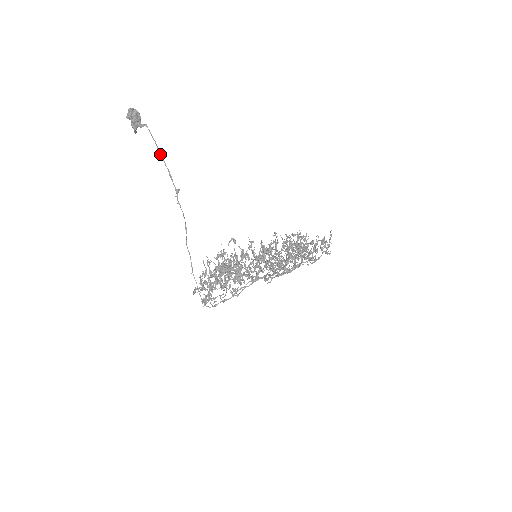
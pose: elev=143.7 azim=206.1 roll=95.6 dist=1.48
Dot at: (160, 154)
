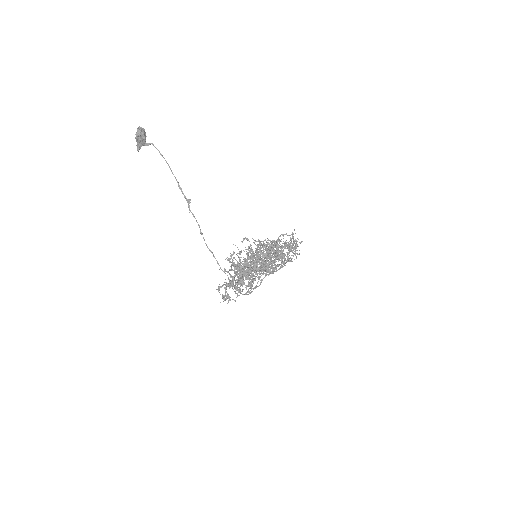
Dot at: (170, 168)
